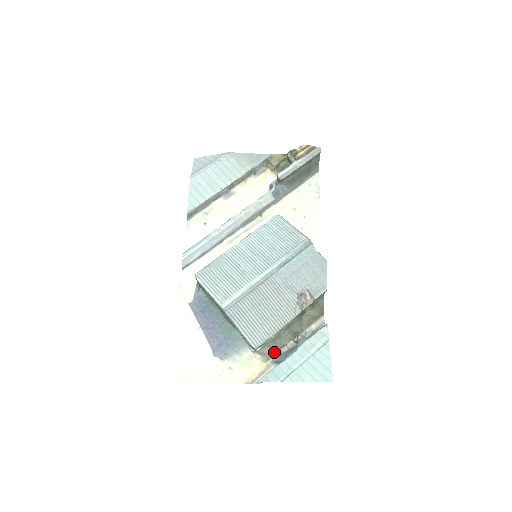
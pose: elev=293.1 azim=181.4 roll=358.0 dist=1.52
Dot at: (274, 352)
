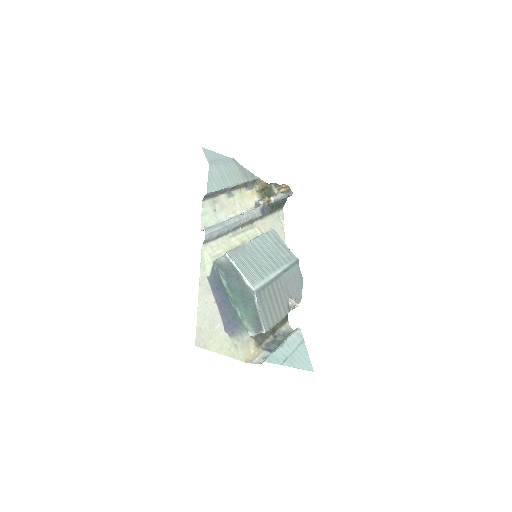
Dot at: (263, 341)
